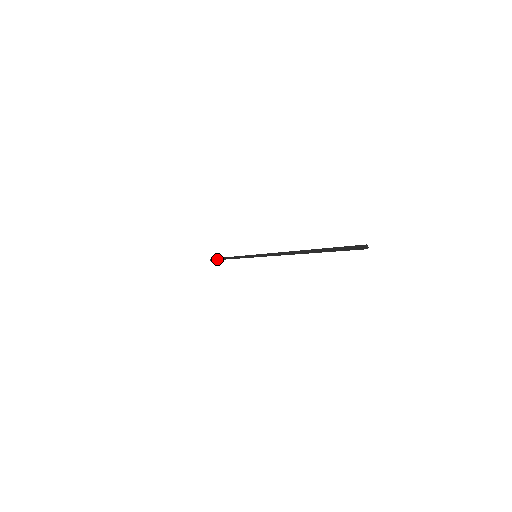
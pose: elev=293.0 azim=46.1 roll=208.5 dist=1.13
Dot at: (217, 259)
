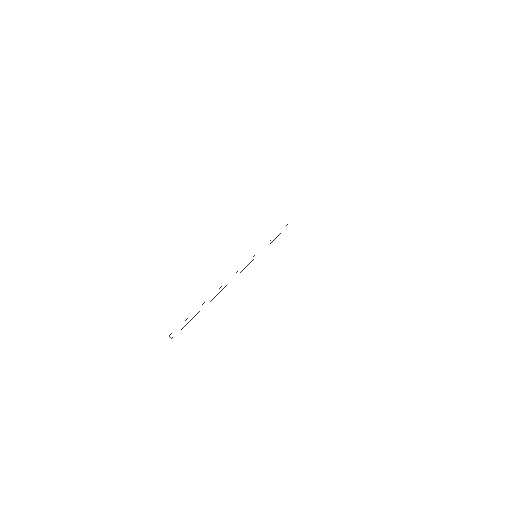
Dot at: occluded
